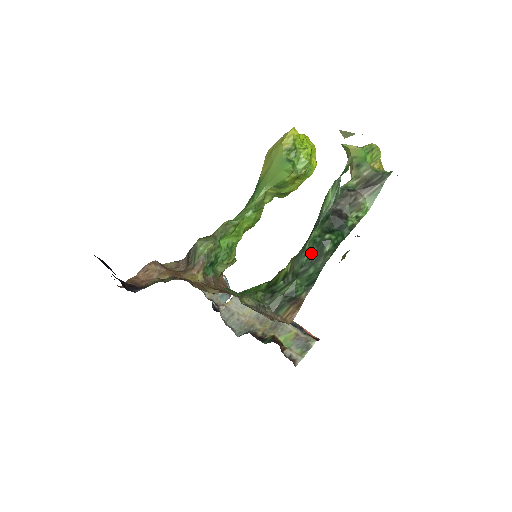
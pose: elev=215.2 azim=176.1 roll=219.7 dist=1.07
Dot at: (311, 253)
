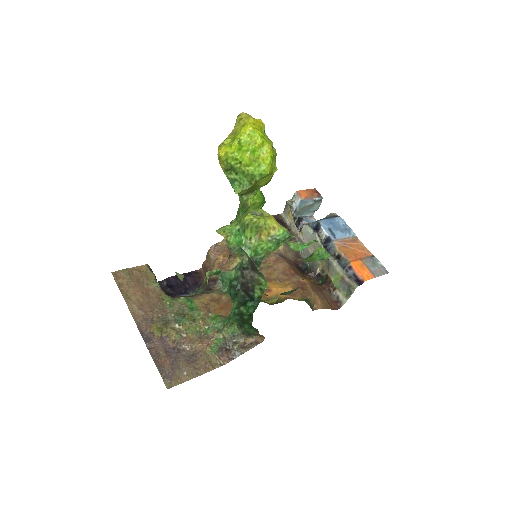
Dot at: (237, 320)
